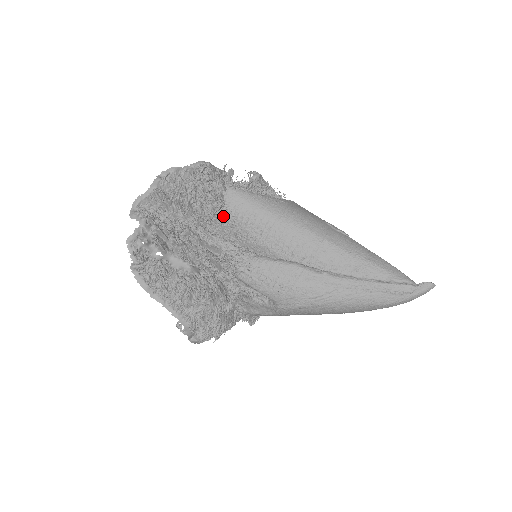
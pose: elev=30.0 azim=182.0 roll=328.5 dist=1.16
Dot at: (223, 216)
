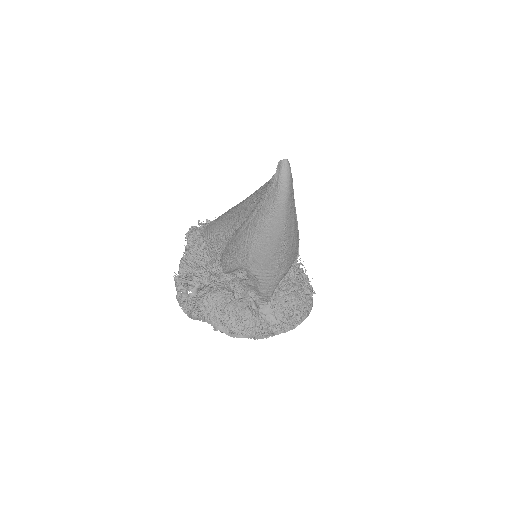
Dot at: (207, 246)
